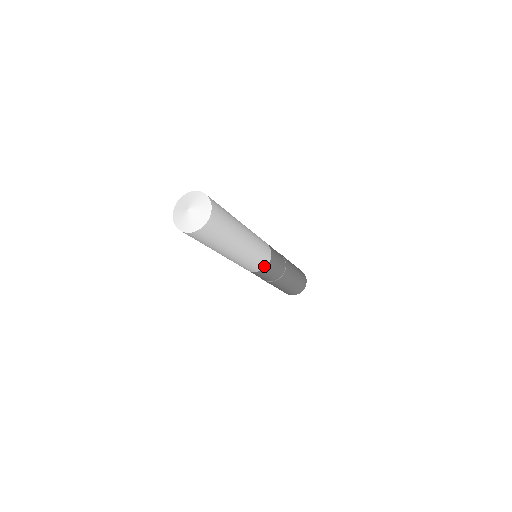
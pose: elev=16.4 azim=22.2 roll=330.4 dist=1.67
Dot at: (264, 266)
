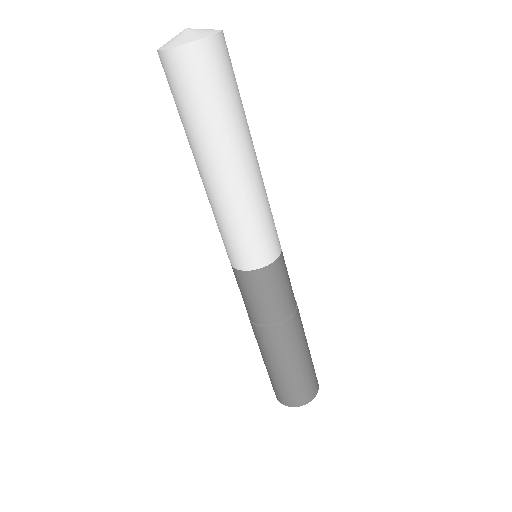
Dot at: (252, 265)
